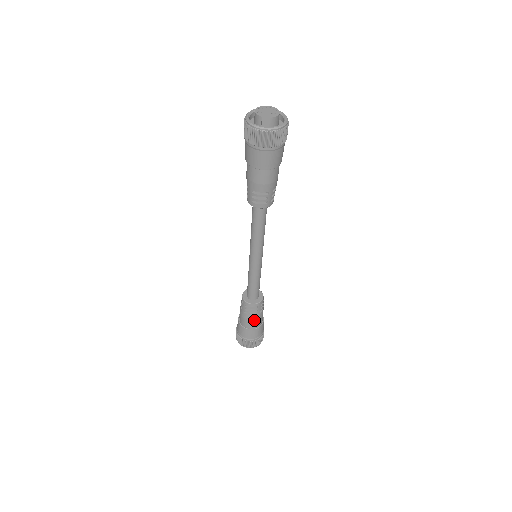
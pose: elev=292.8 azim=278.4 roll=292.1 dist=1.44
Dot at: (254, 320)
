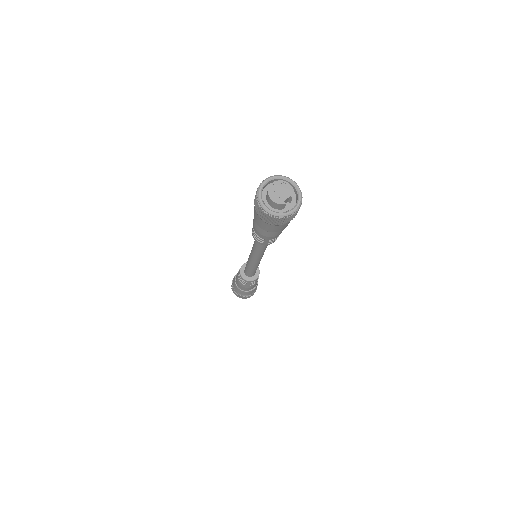
Dot at: occluded
